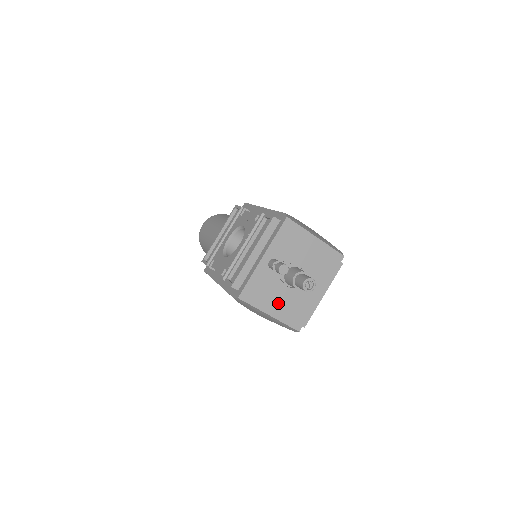
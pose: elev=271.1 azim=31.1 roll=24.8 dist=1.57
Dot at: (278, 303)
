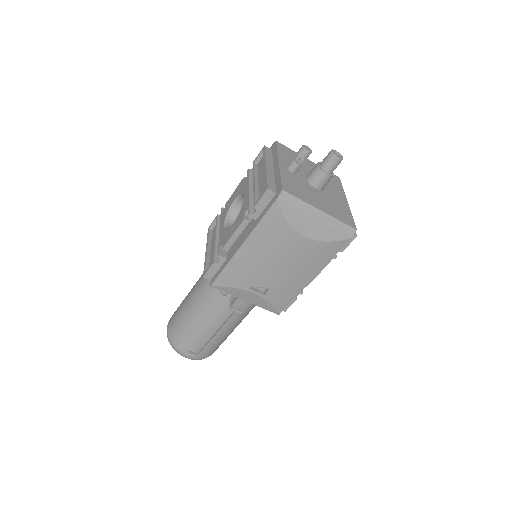
Dot at: (319, 202)
